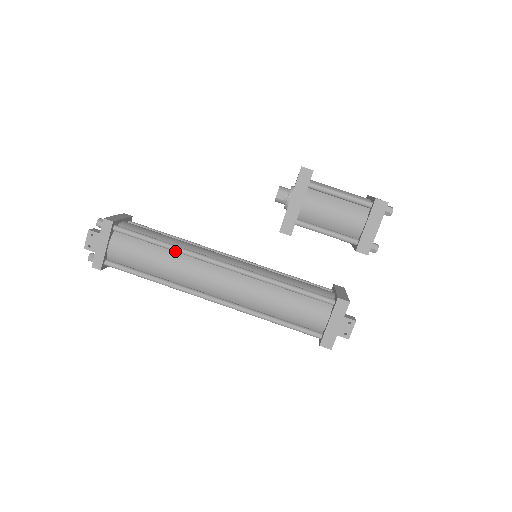
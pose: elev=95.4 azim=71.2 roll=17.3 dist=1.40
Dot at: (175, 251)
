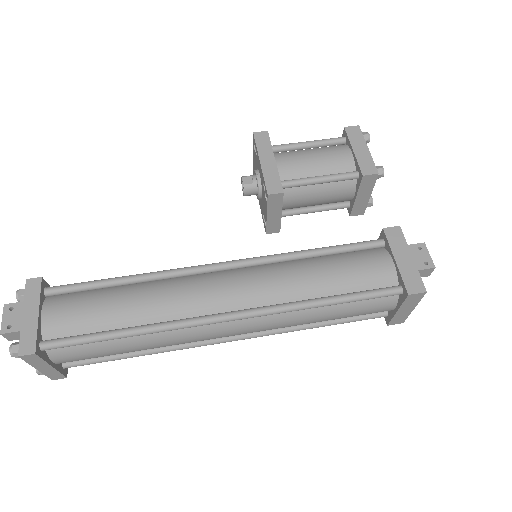
Dot at: (146, 279)
